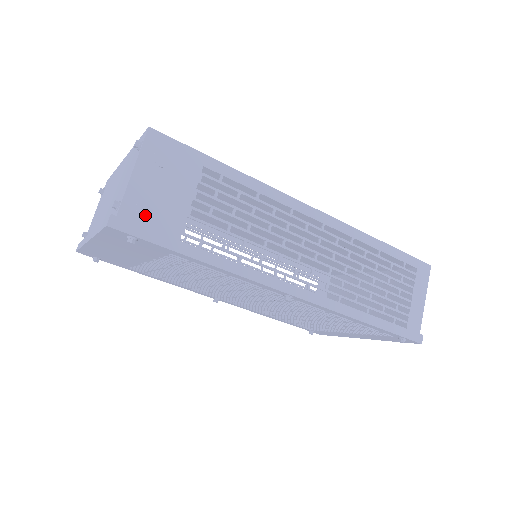
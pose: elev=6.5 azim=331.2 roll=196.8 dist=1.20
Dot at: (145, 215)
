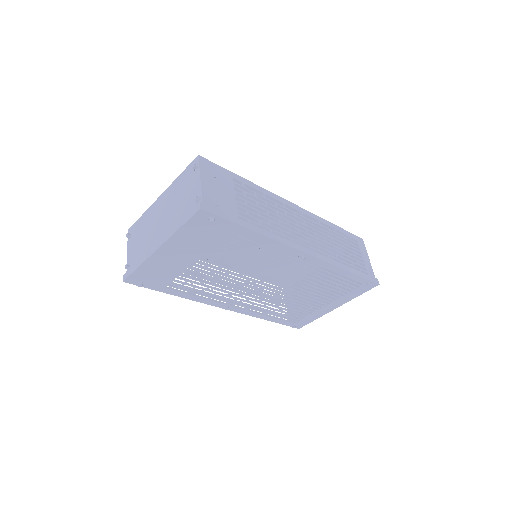
Dot at: (216, 203)
